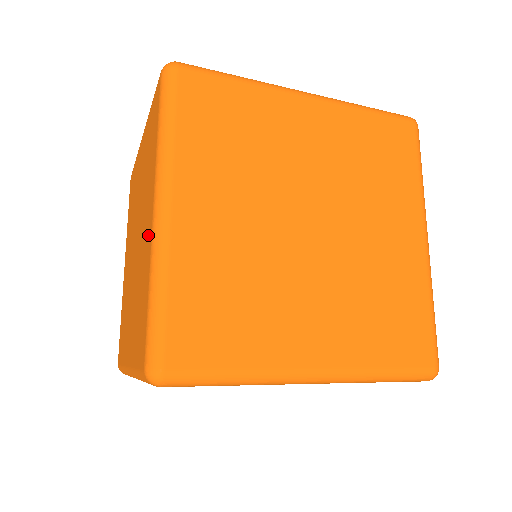
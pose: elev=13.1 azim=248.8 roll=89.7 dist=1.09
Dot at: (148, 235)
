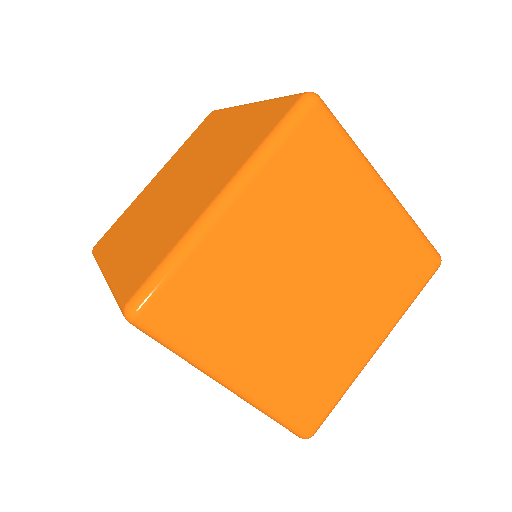
Dot at: (199, 206)
